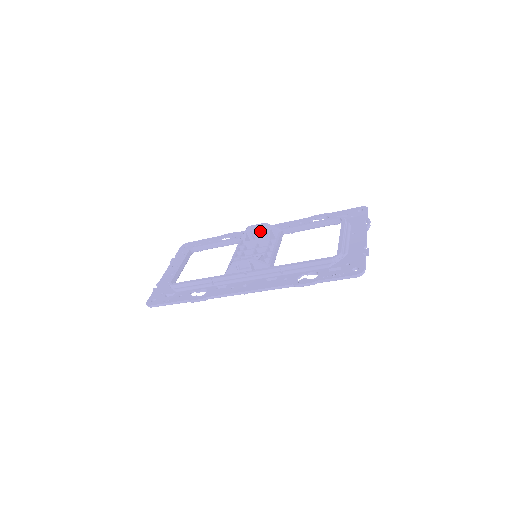
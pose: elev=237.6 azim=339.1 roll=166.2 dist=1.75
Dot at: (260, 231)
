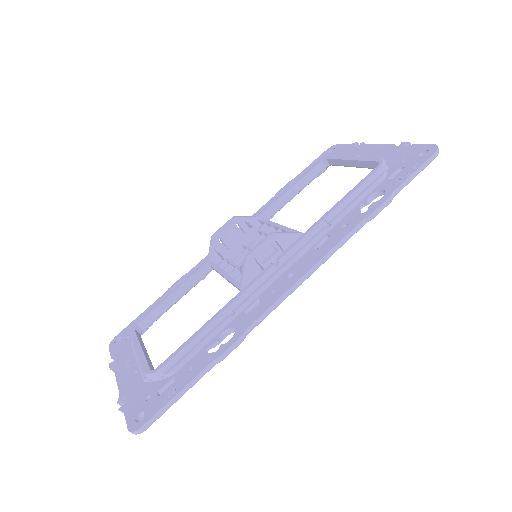
Dot at: (232, 232)
